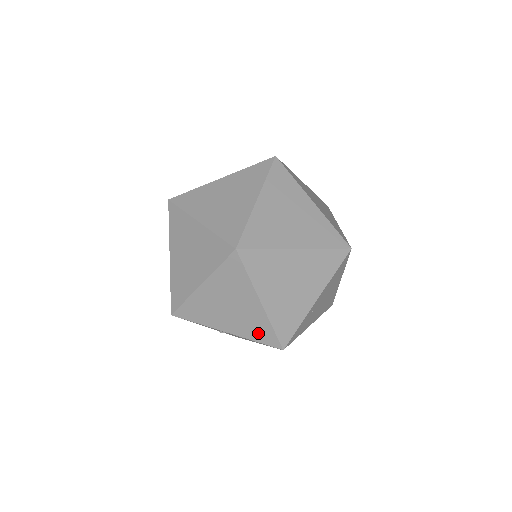
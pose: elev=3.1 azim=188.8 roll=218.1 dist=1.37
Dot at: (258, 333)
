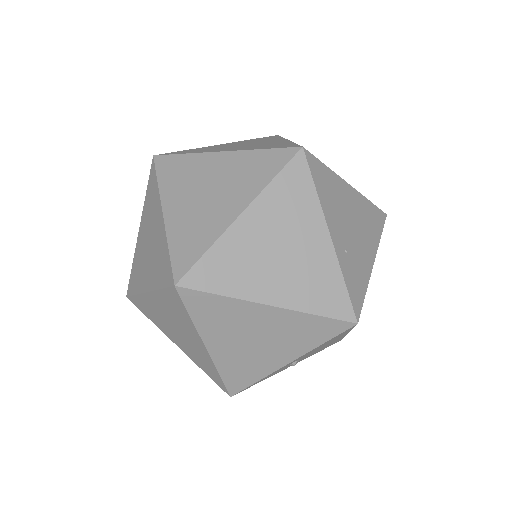
Dot at: (312, 334)
